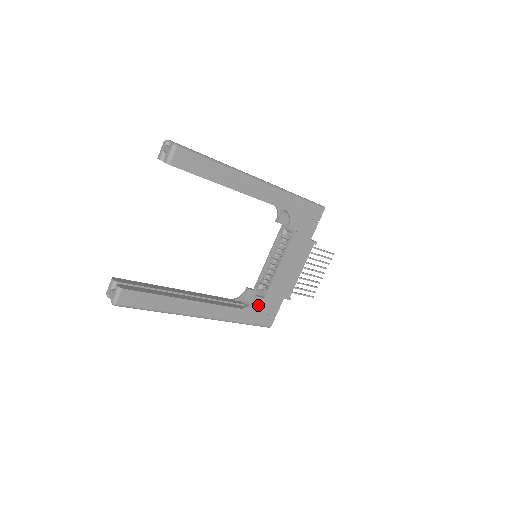
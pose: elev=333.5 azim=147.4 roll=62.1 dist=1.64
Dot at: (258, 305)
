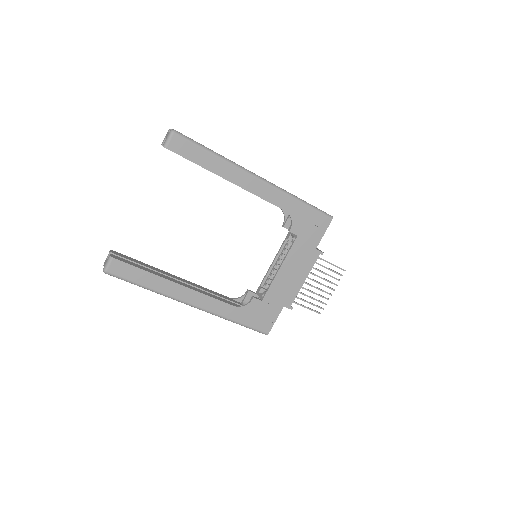
Dot at: (254, 307)
